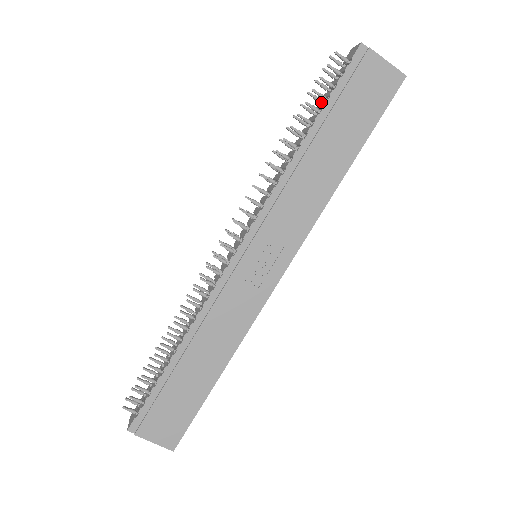
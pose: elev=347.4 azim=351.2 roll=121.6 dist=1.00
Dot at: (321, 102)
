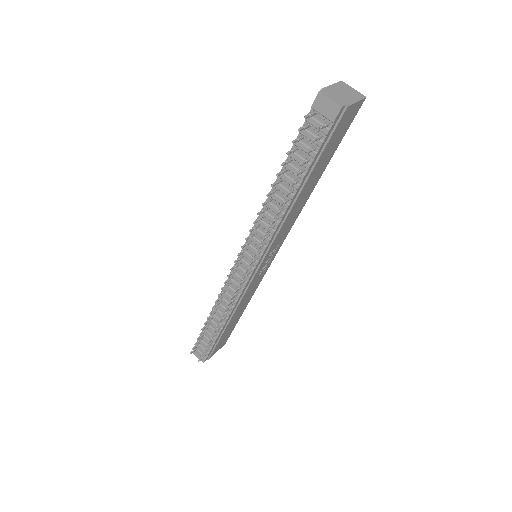
Dot at: (296, 150)
